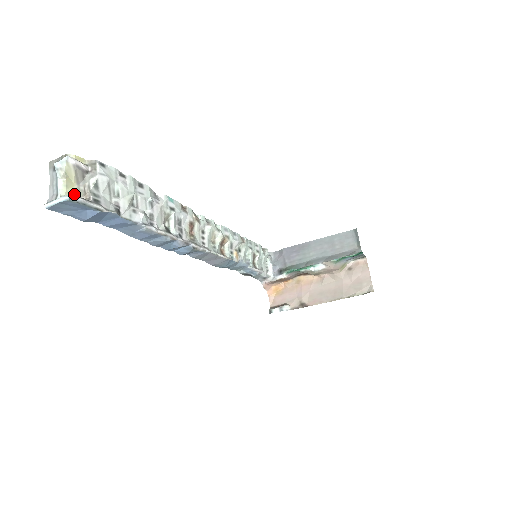
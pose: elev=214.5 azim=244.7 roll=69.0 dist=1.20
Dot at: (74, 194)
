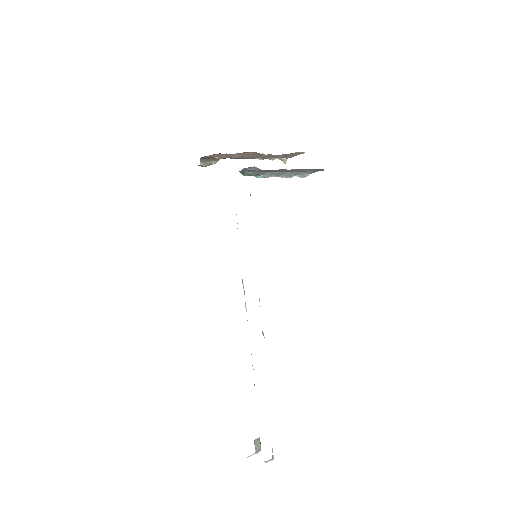
Dot at: occluded
